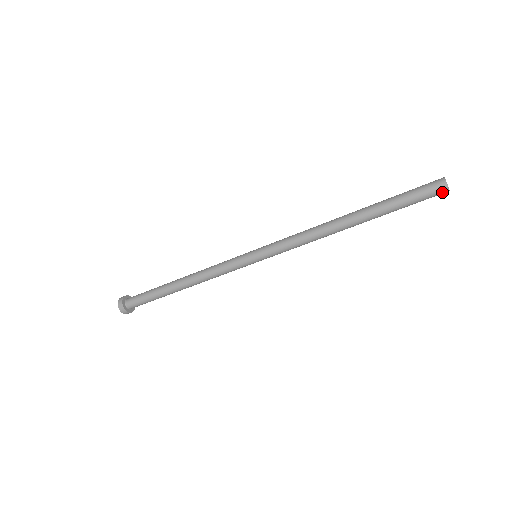
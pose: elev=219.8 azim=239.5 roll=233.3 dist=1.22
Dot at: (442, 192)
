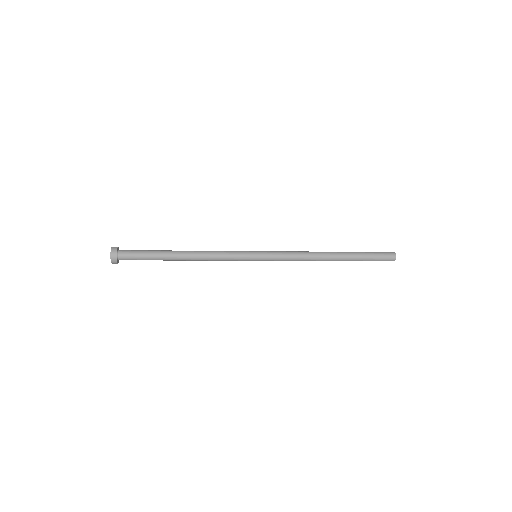
Dot at: occluded
